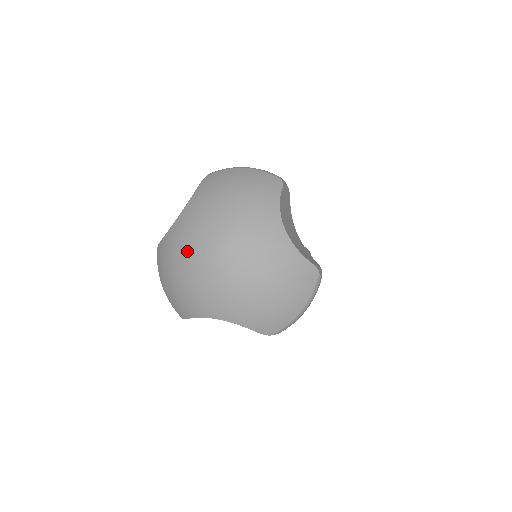
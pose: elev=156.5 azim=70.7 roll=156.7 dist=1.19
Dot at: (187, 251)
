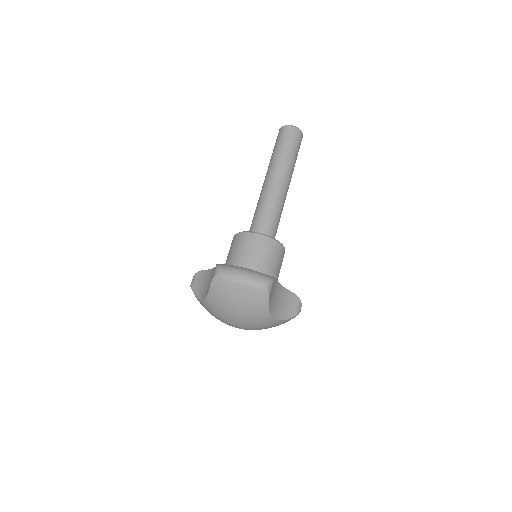
Dot at: (216, 318)
